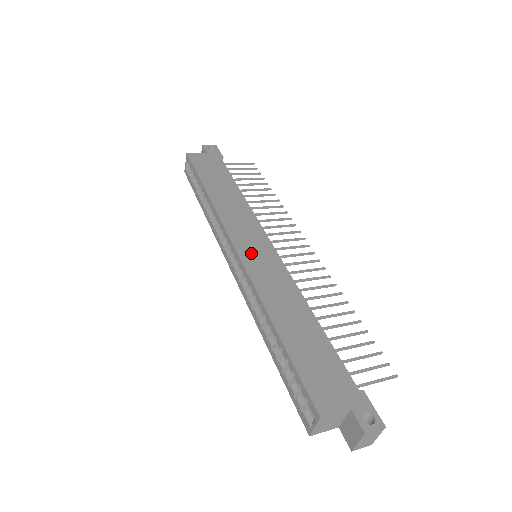
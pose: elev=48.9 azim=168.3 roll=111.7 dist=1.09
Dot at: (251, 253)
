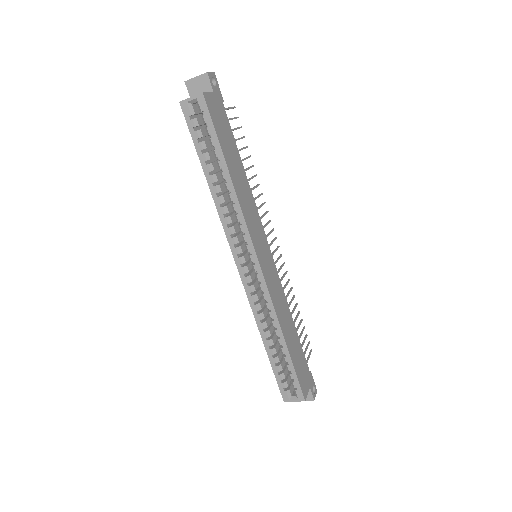
Dot at: (265, 264)
